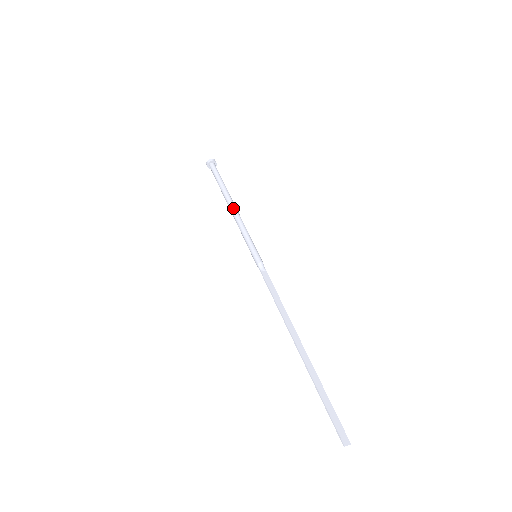
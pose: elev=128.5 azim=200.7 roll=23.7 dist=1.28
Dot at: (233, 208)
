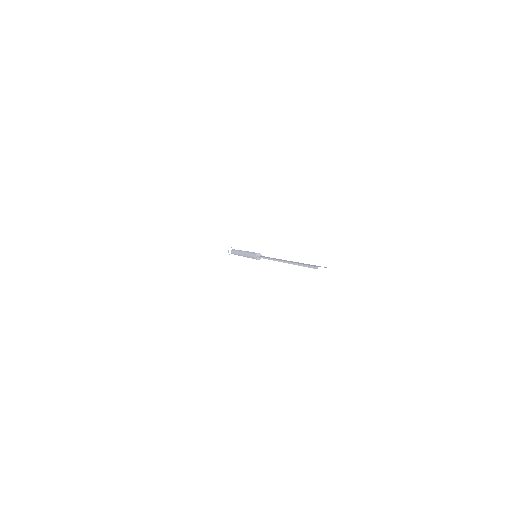
Dot at: (242, 251)
